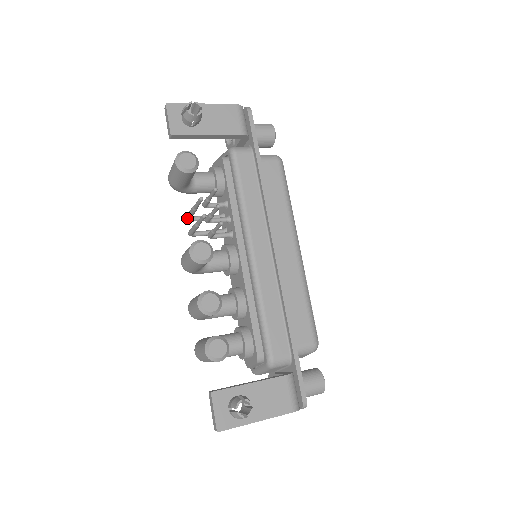
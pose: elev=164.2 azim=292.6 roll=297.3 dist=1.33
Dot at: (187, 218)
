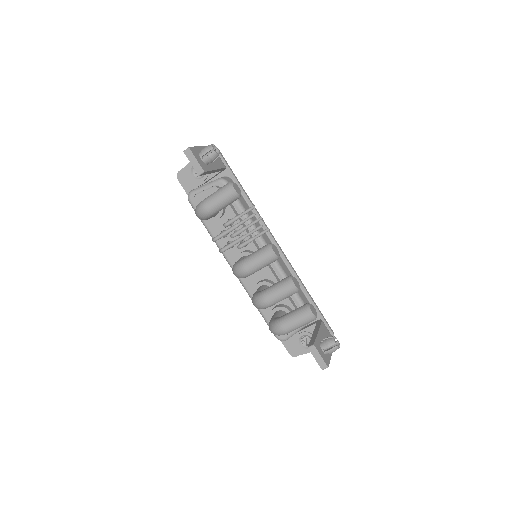
Dot at: (219, 238)
